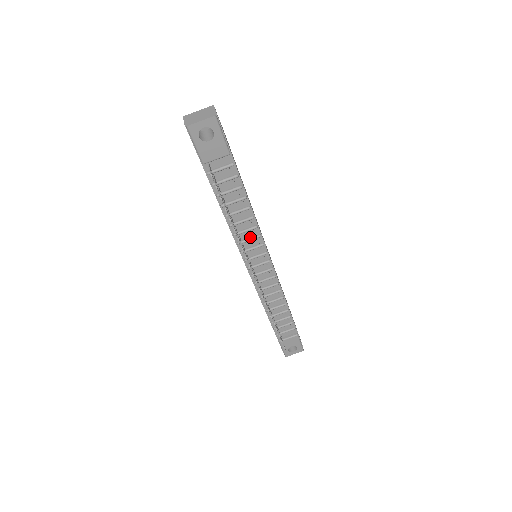
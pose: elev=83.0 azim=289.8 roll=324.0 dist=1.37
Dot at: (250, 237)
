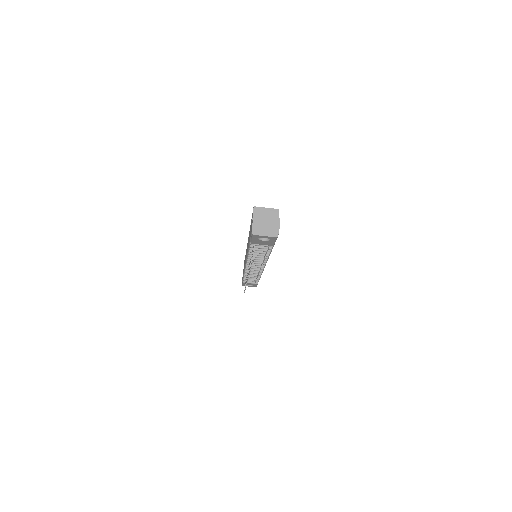
Dot at: (259, 260)
